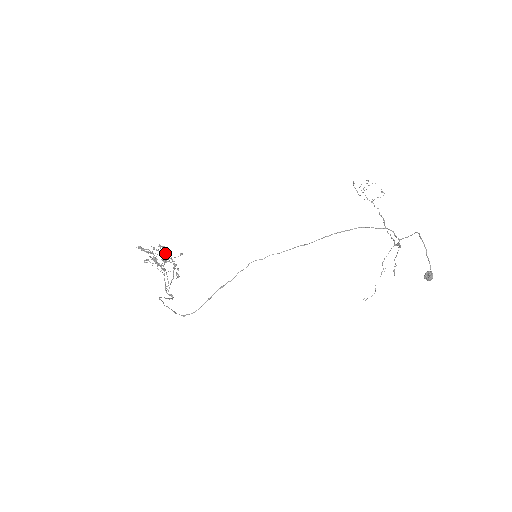
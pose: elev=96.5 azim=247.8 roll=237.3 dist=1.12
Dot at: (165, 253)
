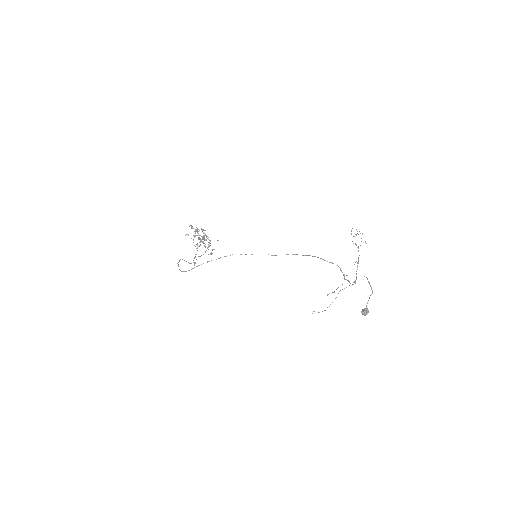
Dot at: (206, 236)
